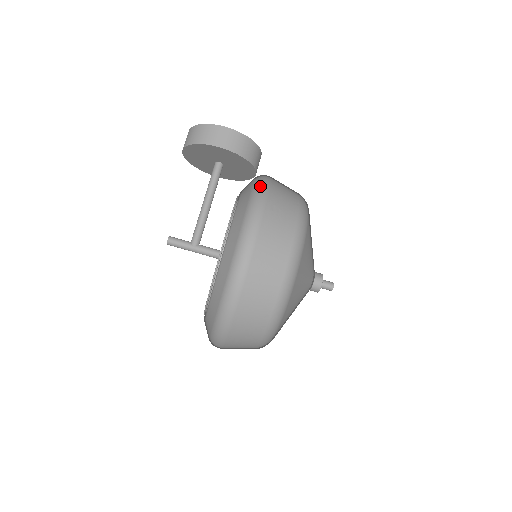
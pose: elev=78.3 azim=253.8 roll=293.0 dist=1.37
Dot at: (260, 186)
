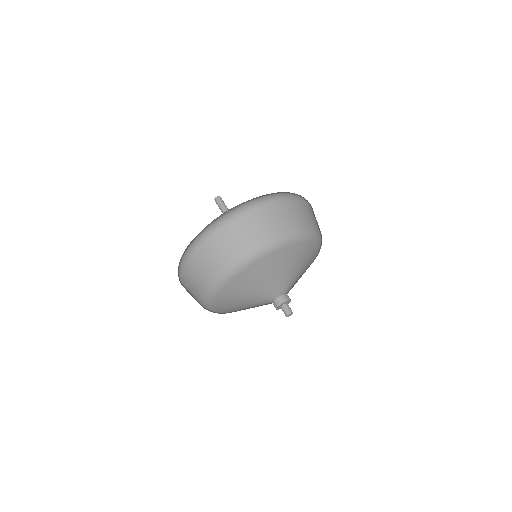
Dot at: occluded
